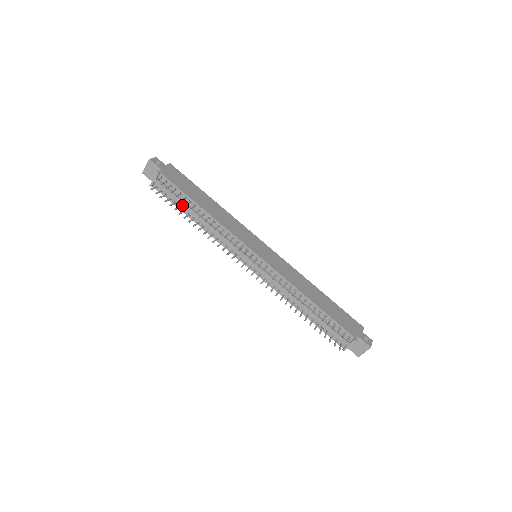
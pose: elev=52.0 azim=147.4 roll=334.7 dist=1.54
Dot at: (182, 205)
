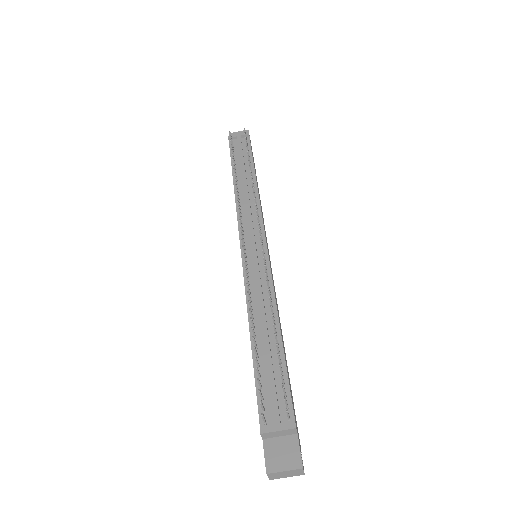
Dot at: (238, 165)
